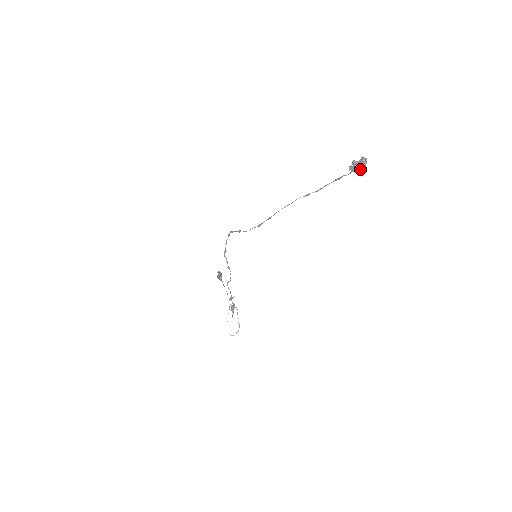
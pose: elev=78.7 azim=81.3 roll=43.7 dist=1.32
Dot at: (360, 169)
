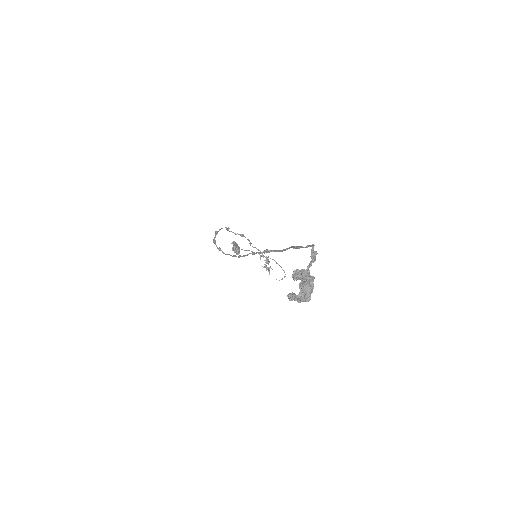
Dot at: (307, 291)
